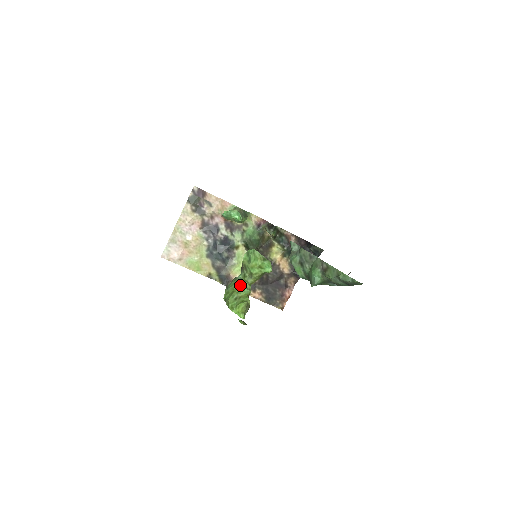
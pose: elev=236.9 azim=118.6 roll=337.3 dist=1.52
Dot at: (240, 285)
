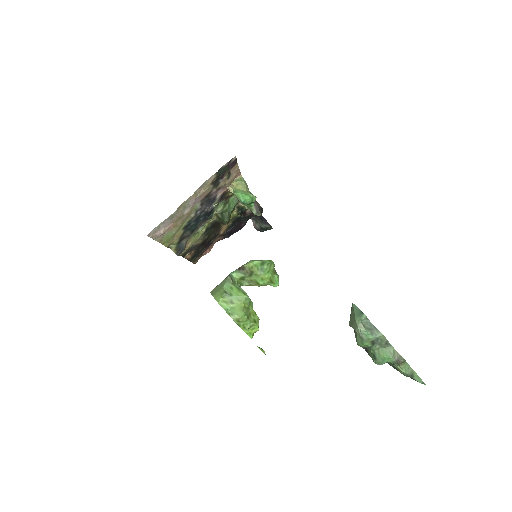
Dot at: (250, 299)
